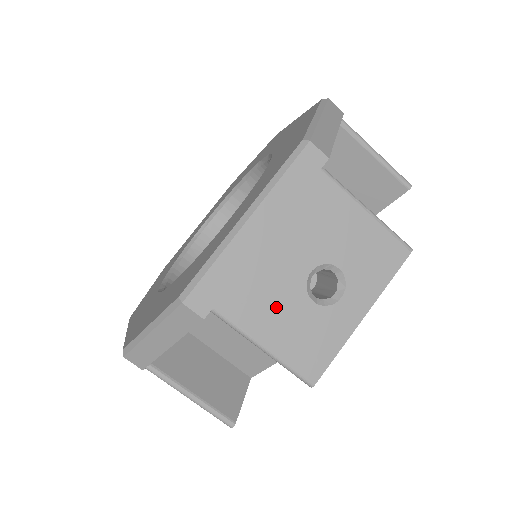
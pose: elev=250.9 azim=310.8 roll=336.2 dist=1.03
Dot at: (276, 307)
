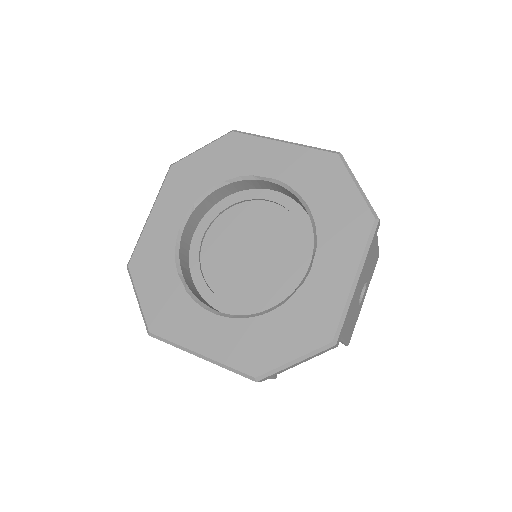
Dot at: occluded
